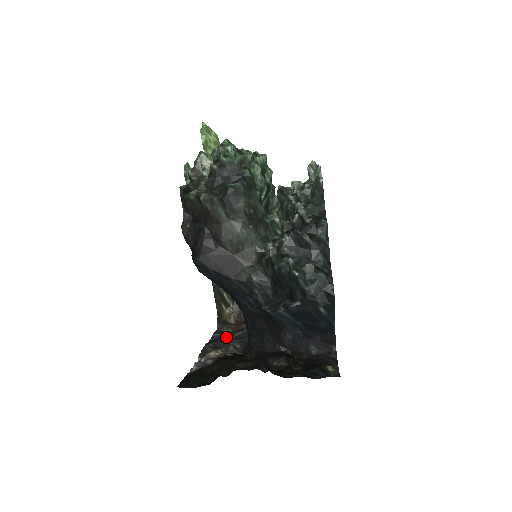
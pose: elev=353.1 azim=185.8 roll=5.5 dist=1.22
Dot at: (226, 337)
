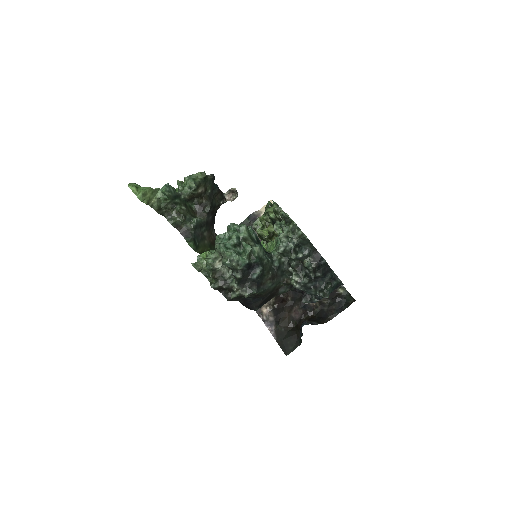
Dot at: occluded
